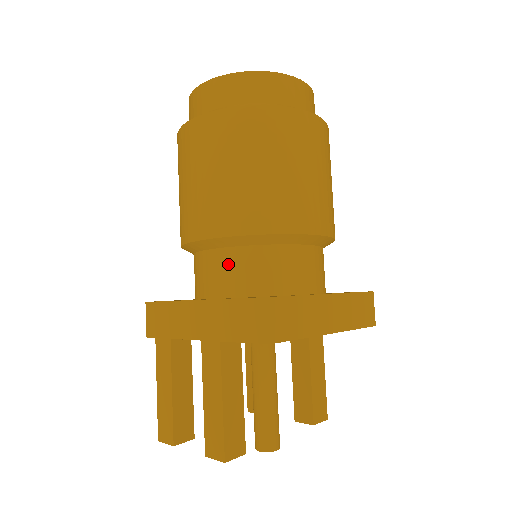
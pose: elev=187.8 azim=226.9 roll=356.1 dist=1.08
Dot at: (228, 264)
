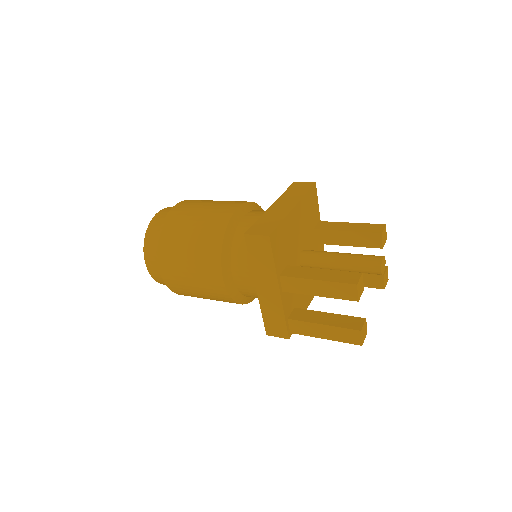
Dot at: (240, 266)
